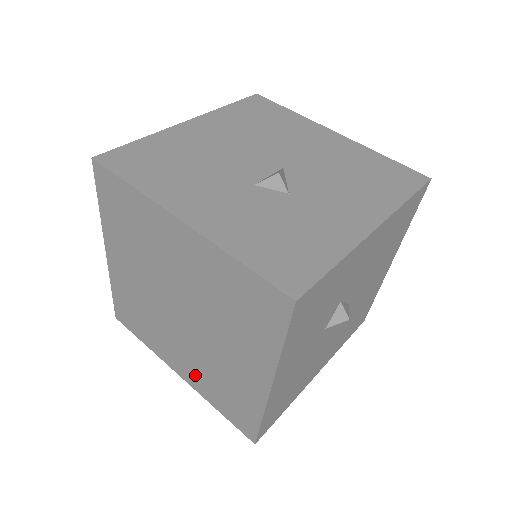
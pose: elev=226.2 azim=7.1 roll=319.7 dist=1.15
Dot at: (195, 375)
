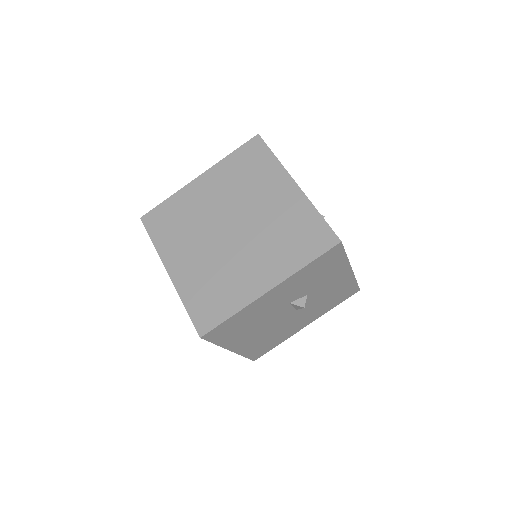
Dot at: (191, 274)
